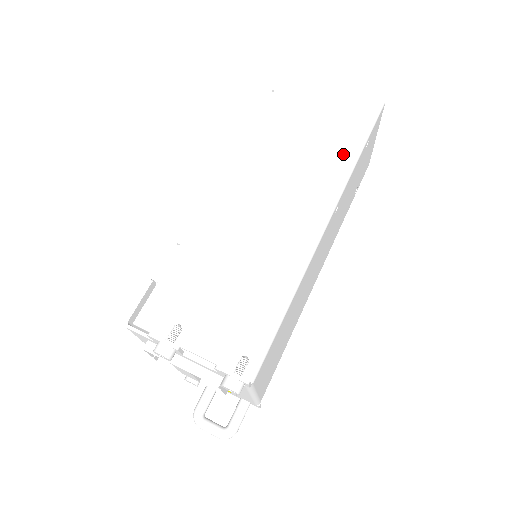
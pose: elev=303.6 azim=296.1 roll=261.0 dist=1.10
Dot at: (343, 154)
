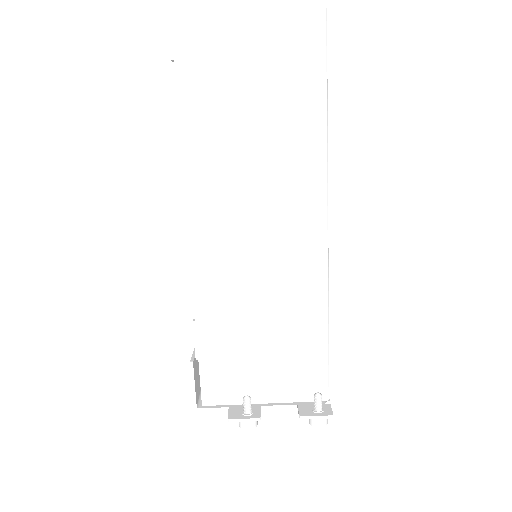
Dot at: (308, 127)
